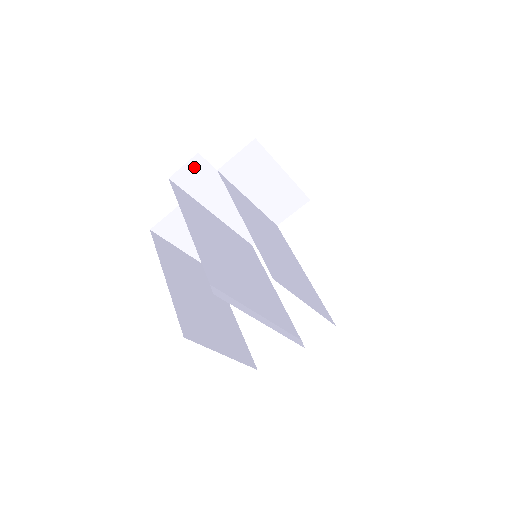
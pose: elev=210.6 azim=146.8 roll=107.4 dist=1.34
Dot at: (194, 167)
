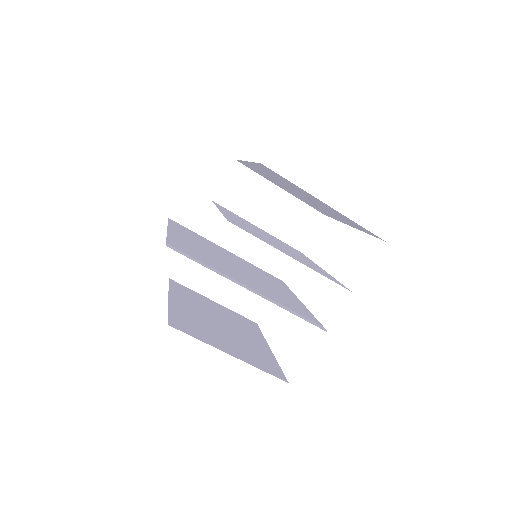
Dot at: (188, 201)
